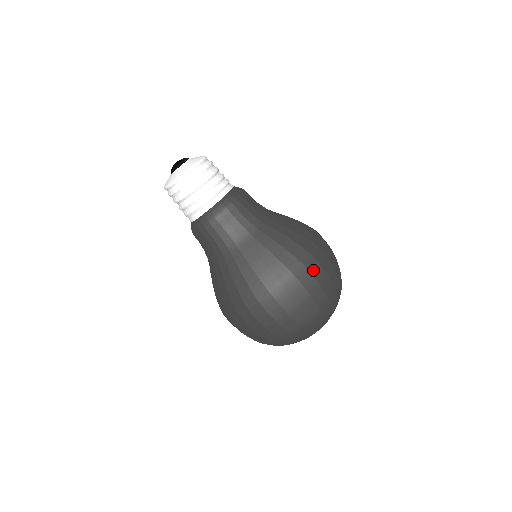
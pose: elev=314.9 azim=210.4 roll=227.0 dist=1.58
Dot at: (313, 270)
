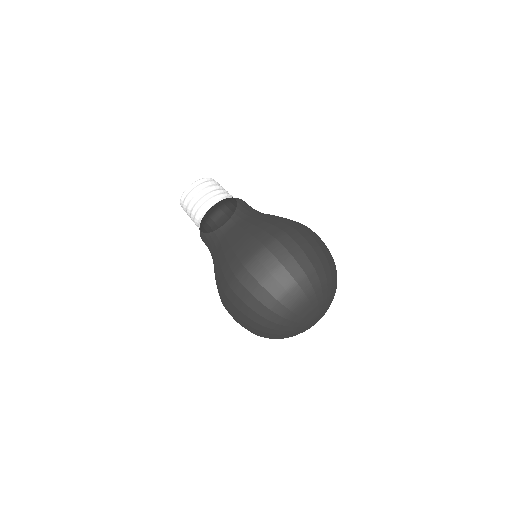
Dot at: occluded
